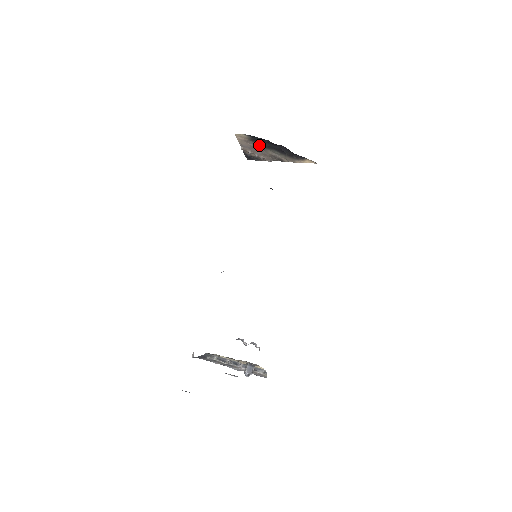
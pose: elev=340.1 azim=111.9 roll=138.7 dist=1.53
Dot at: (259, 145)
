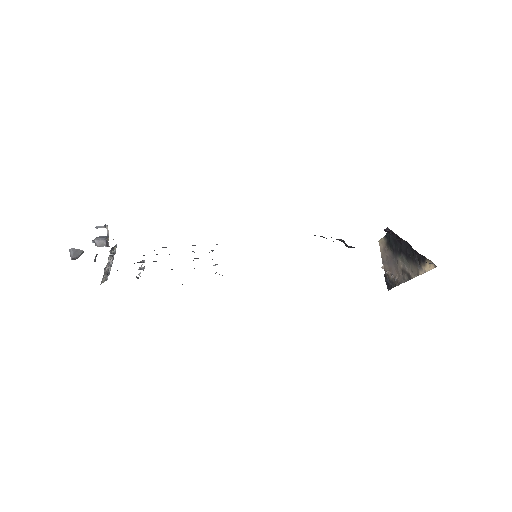
Dot at: (393, 253)
